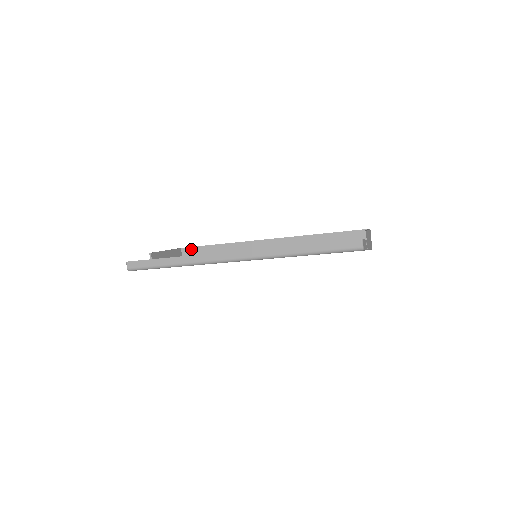
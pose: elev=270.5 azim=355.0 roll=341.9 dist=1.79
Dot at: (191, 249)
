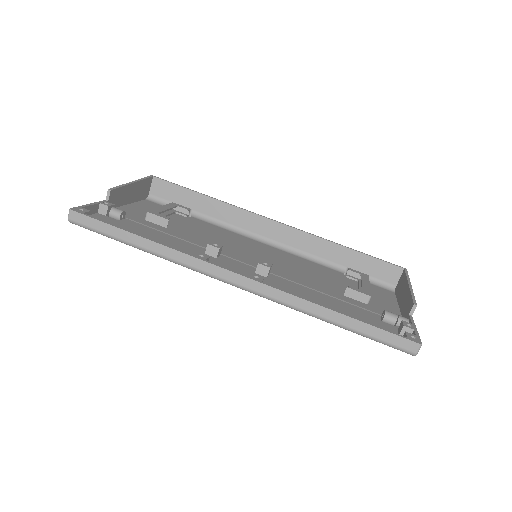
Dot at: (167, 184)
